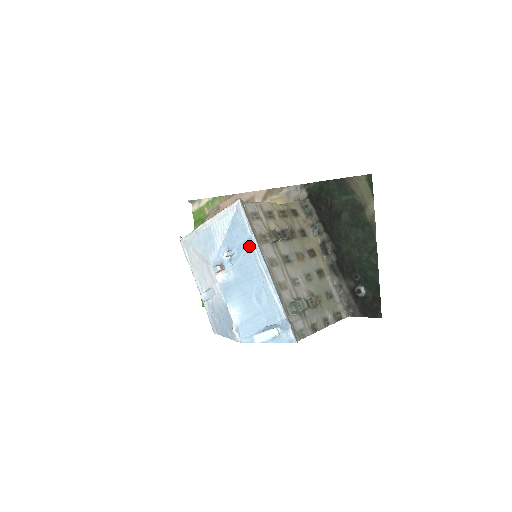
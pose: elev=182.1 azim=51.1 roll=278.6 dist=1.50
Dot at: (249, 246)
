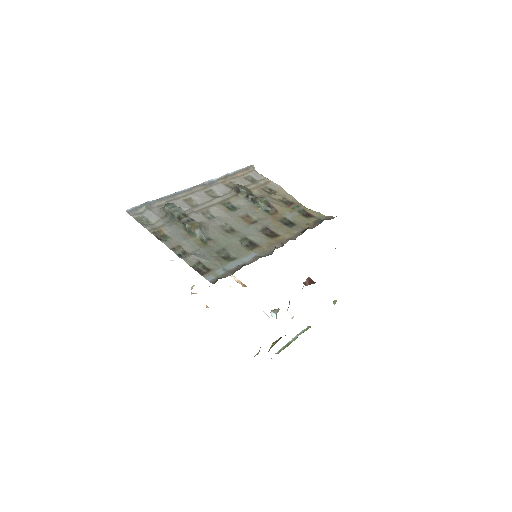
Dot at: occluded
